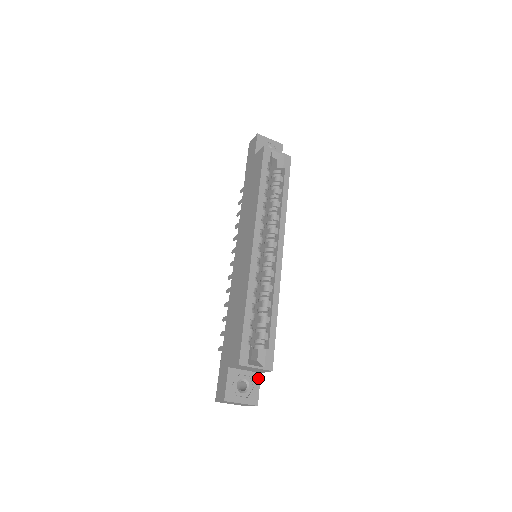
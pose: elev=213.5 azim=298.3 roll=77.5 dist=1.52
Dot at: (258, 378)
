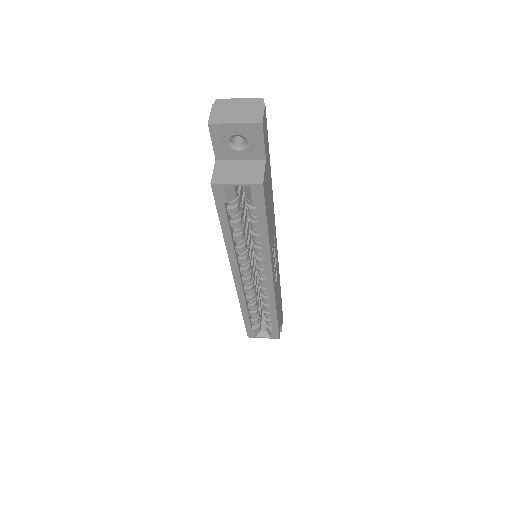
Dot at: occluded
